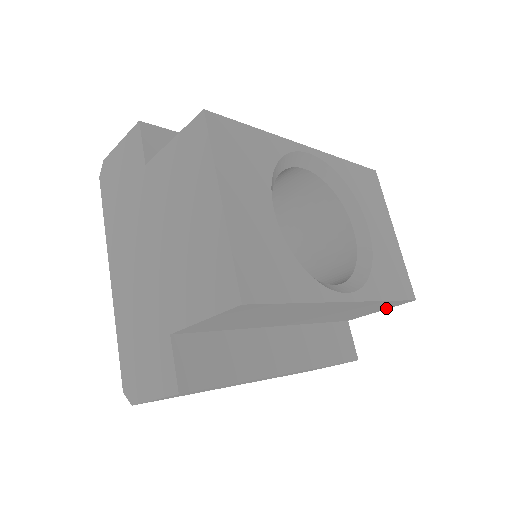
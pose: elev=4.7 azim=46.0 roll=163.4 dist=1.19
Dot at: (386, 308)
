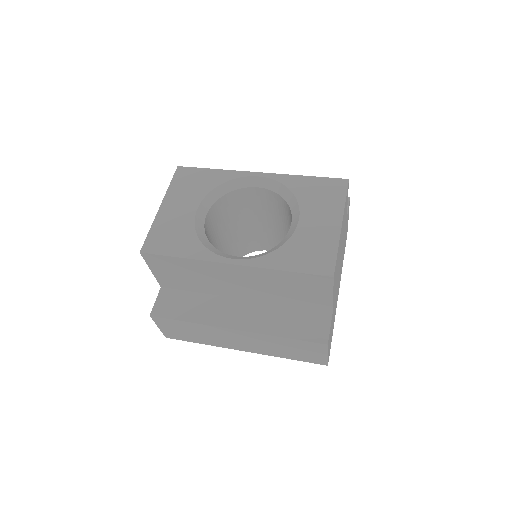
Dot at: (328, 290)
